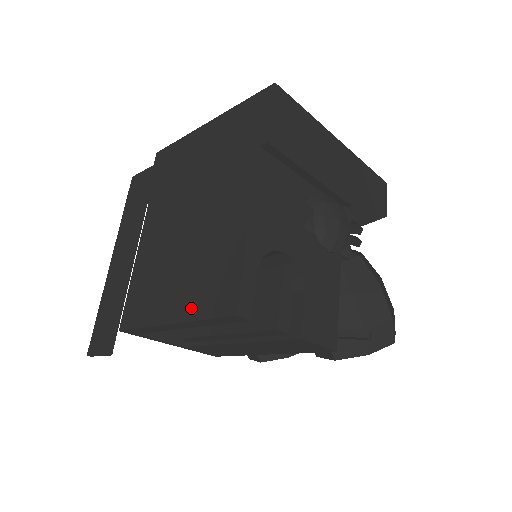
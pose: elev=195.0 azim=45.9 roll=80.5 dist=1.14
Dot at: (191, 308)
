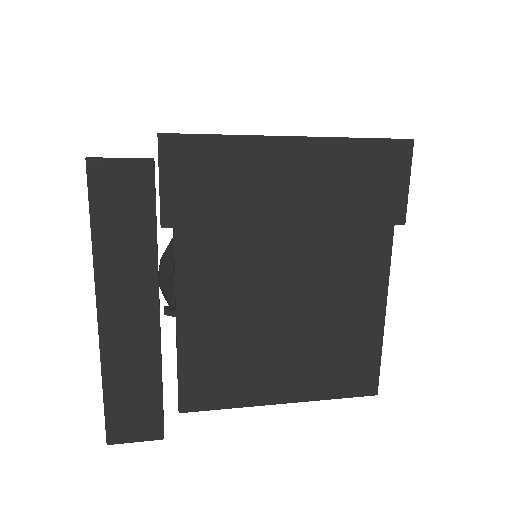
Dot at: (315, 389)
